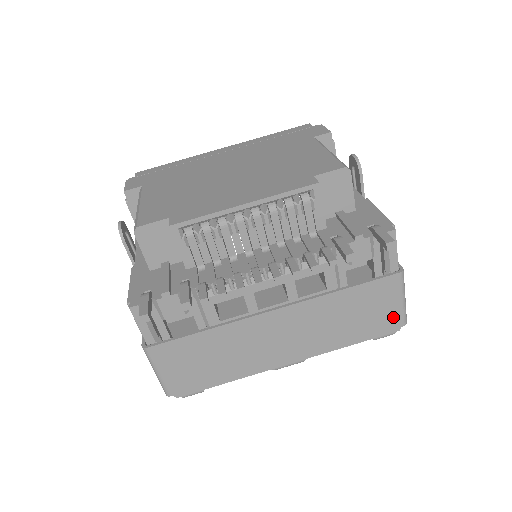
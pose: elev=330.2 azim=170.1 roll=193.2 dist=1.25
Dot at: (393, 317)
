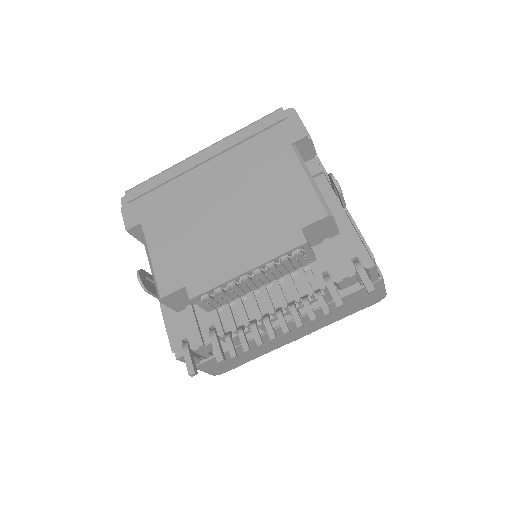
Dot at: (375, 298)
